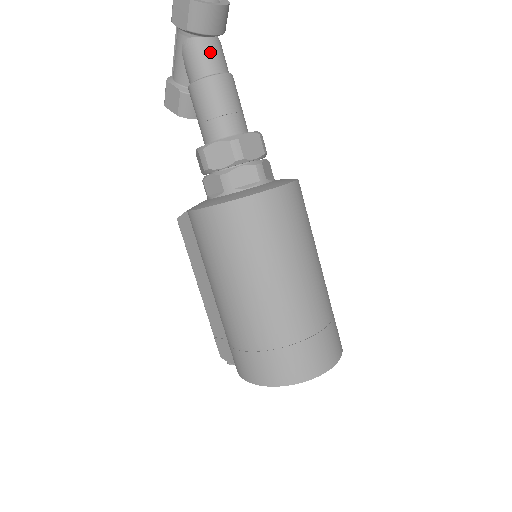
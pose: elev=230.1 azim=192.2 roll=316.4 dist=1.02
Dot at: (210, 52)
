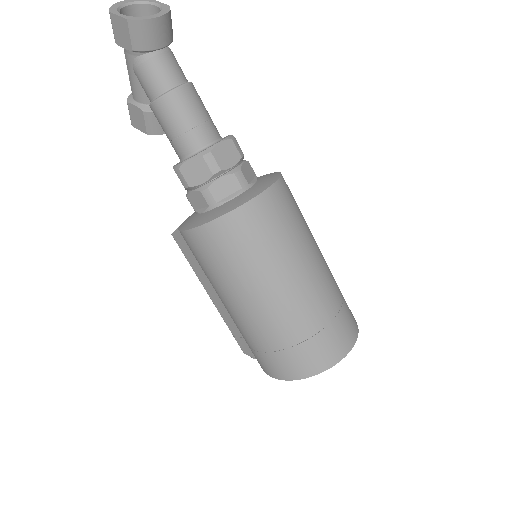
Dot at: (162, 66)
